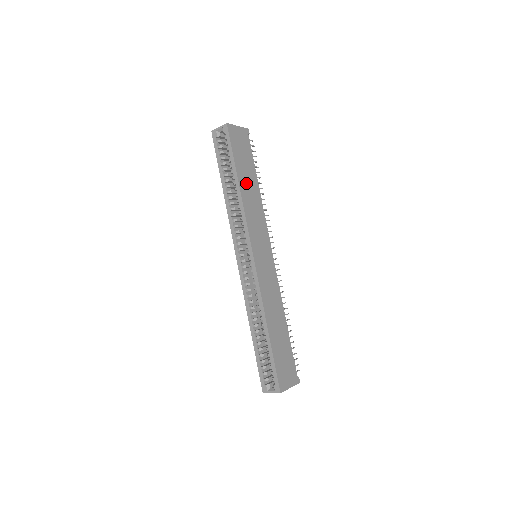
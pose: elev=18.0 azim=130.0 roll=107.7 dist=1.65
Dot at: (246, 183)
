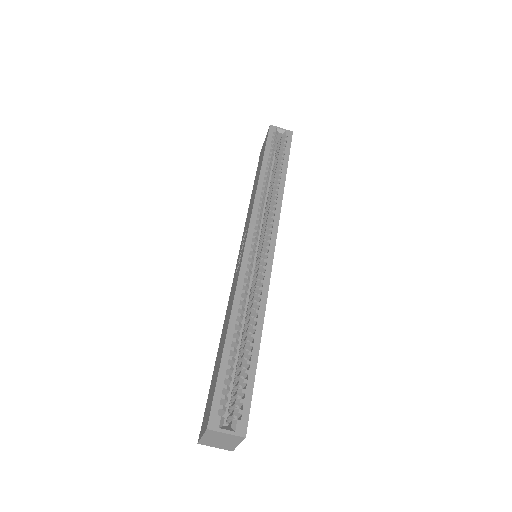
Dot at: occluded
